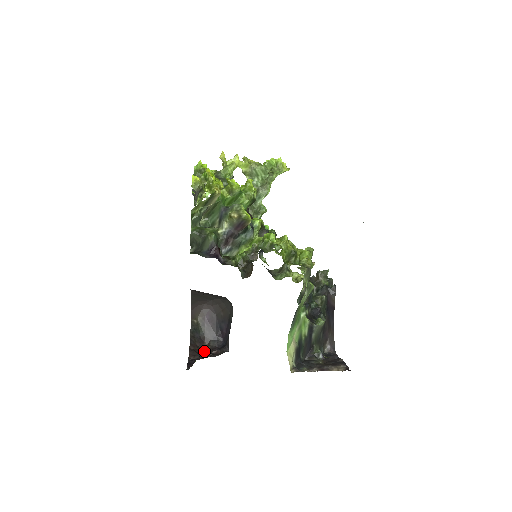
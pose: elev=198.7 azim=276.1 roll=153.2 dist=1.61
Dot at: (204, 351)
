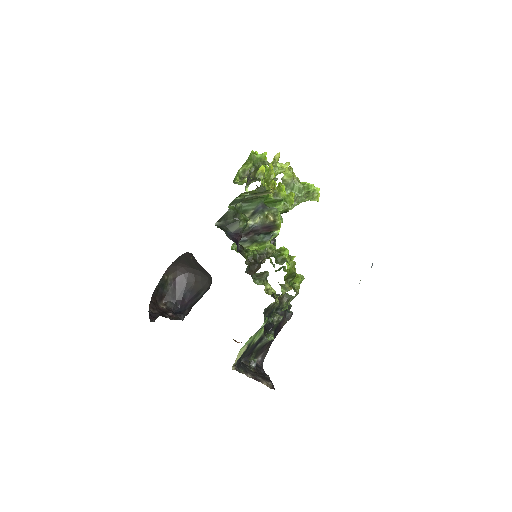
Dot at: (161, 308)
